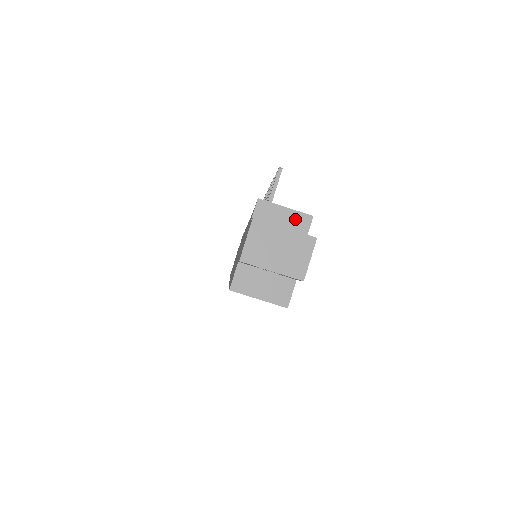
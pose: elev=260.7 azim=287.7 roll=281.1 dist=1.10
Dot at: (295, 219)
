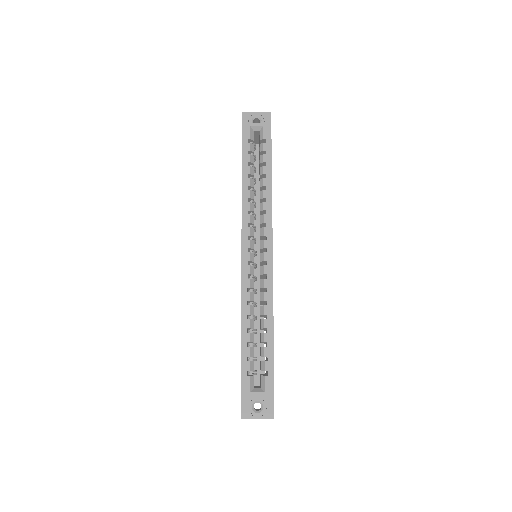
Dot at: occluded
